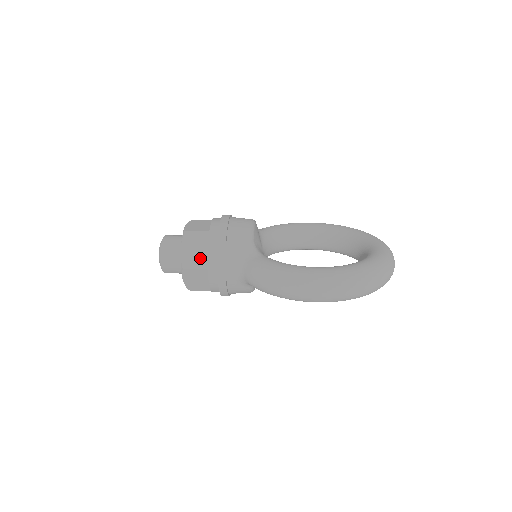
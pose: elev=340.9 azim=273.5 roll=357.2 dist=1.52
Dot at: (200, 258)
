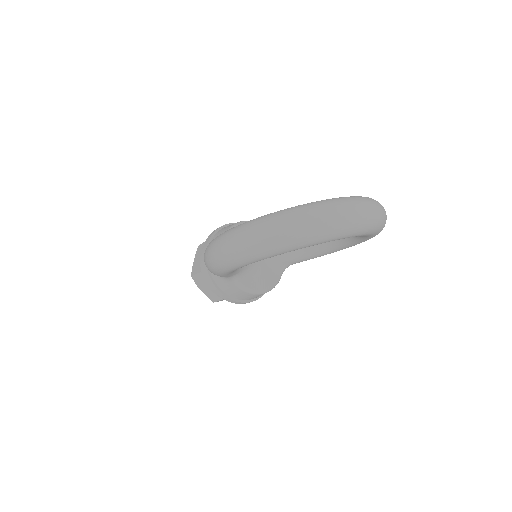
Dot at: occluded
